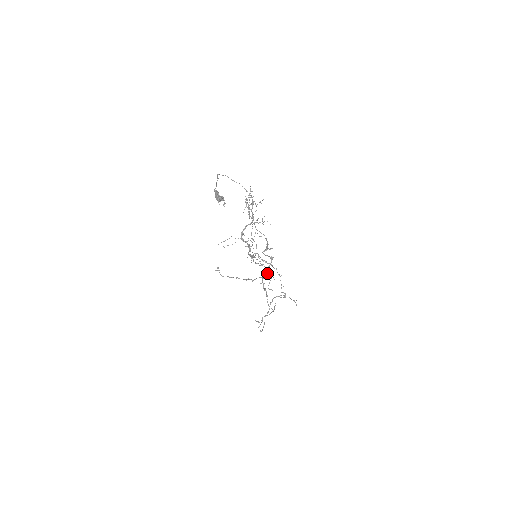
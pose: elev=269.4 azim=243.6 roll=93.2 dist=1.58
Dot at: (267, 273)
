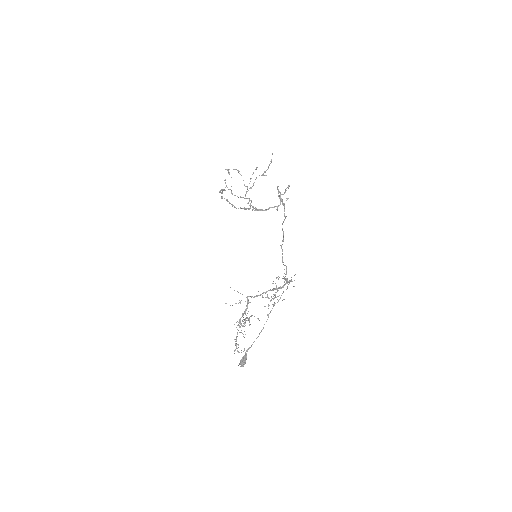
Dot at: (262, 210)
